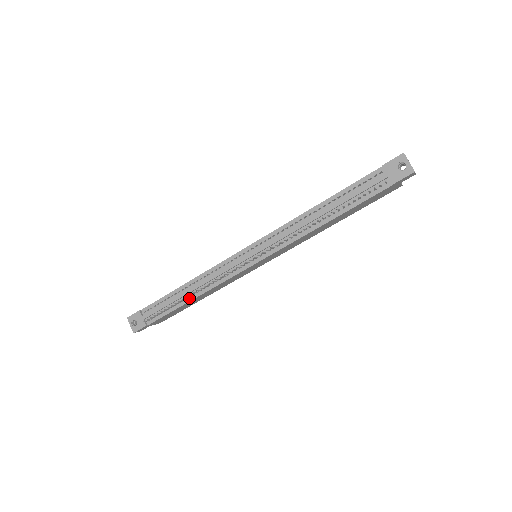
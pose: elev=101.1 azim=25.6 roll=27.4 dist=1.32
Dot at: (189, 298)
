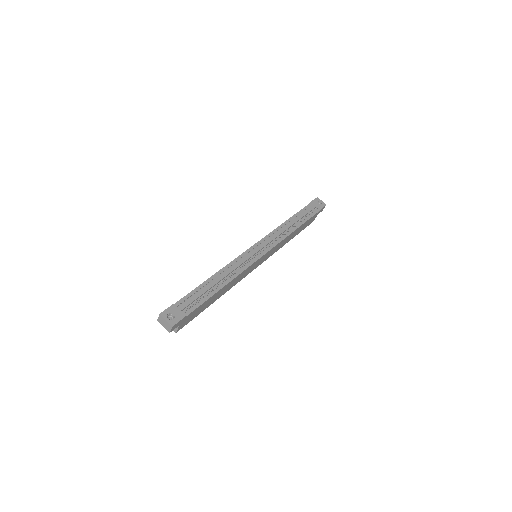
Dot at: (221, 285)
